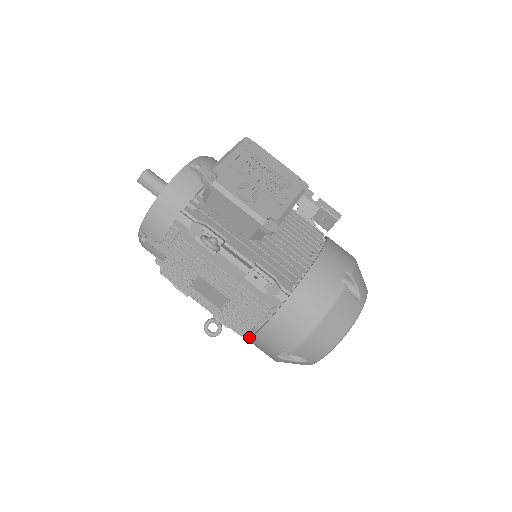
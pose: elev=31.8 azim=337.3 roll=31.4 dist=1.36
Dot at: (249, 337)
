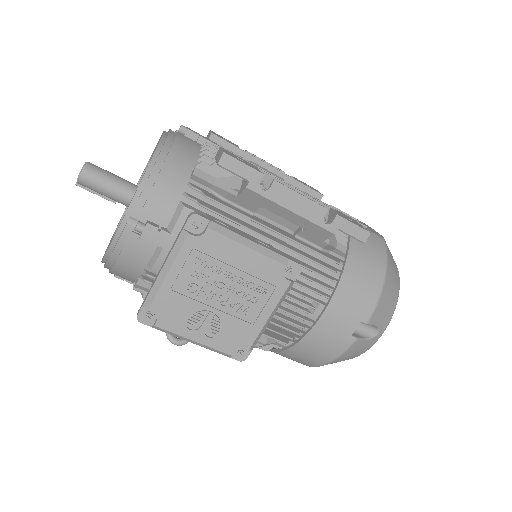
Dot at: occluded
